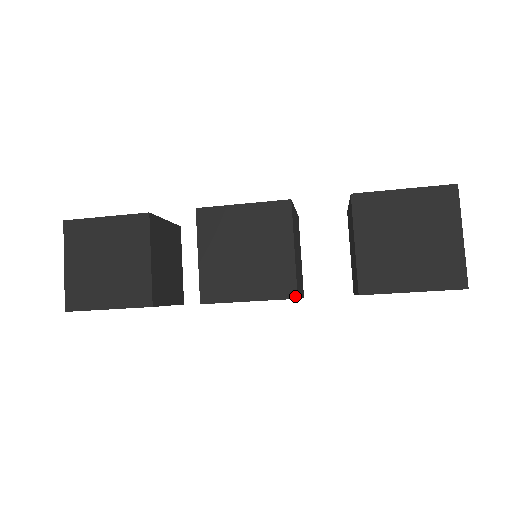
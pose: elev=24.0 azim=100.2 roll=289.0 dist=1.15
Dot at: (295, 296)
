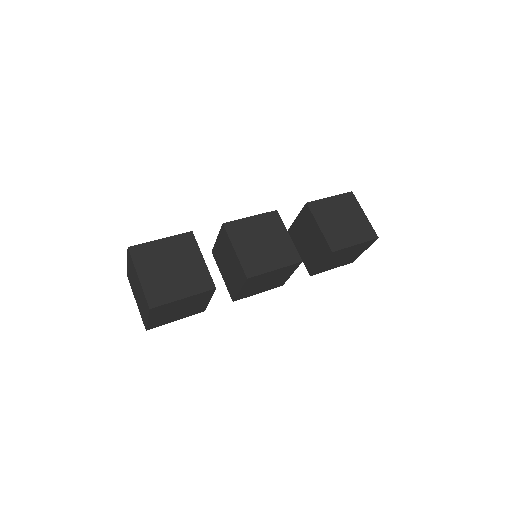
Dot at: (282, 285)
